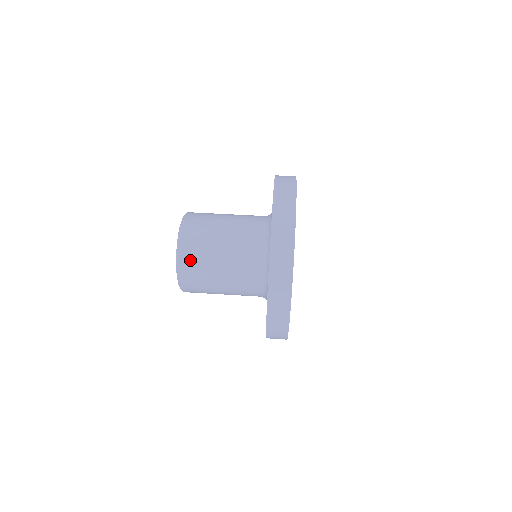
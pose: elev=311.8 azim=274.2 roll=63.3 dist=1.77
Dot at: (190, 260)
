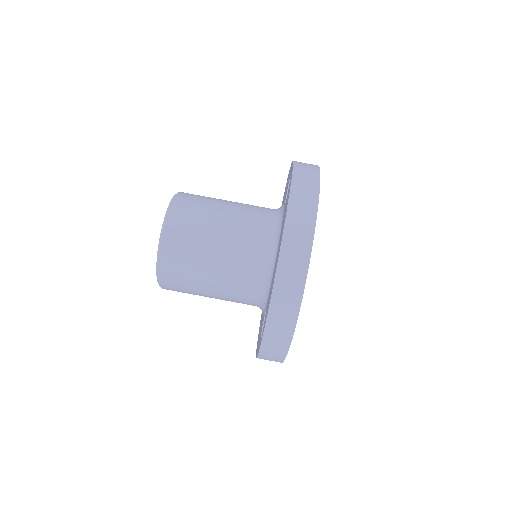
Dot at: (173, 282)
